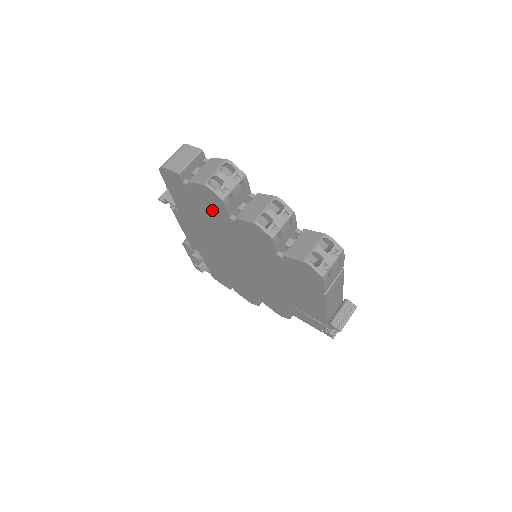
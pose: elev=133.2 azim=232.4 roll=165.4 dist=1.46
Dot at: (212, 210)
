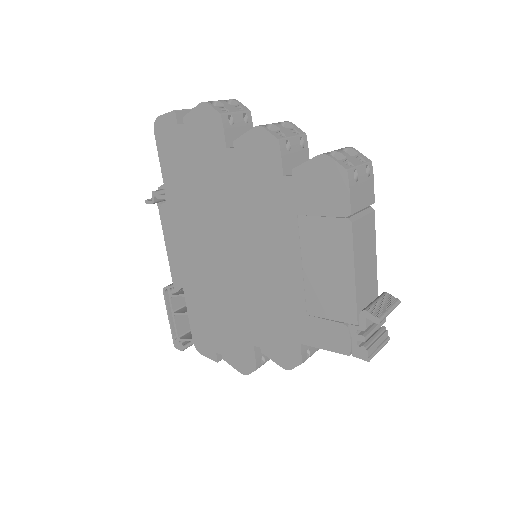
Dot at: (207, 153)
